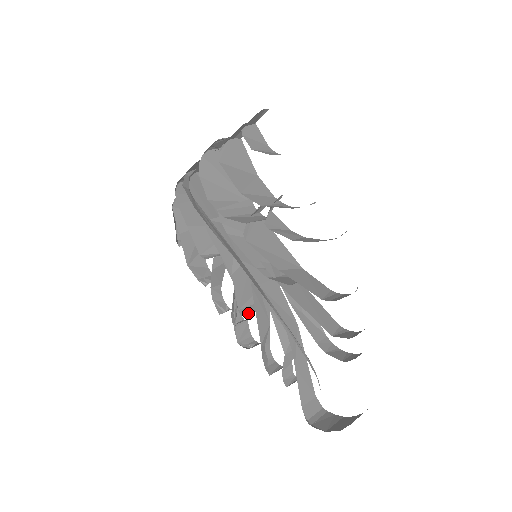
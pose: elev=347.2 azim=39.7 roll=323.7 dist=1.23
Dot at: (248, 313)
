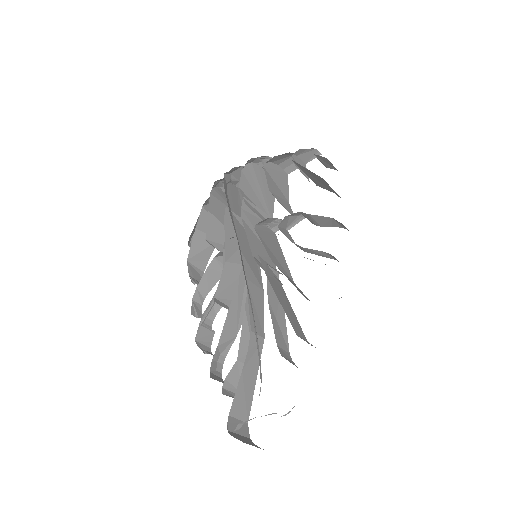
Dot at: (222, 306)
